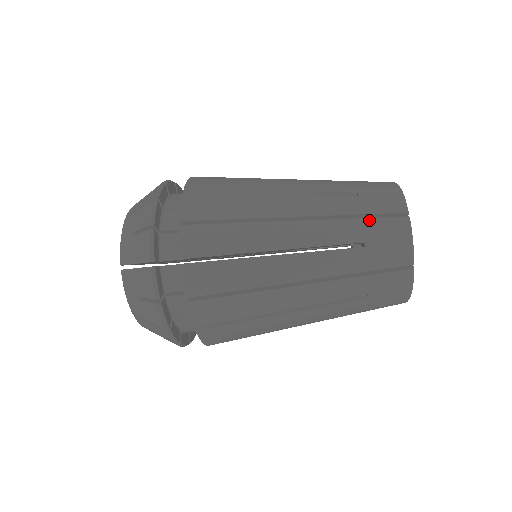
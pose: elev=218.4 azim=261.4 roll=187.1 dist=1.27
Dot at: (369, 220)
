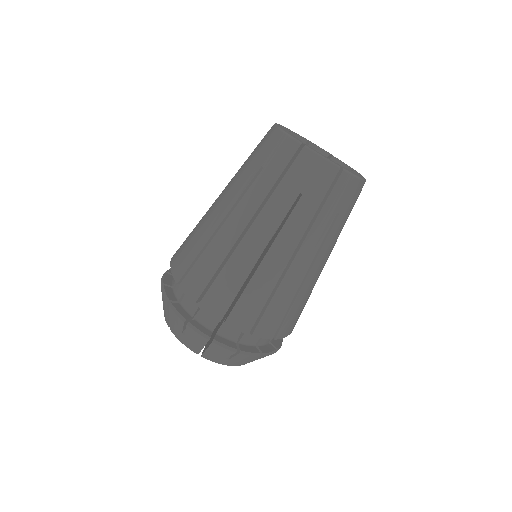
Dot at: occluded
